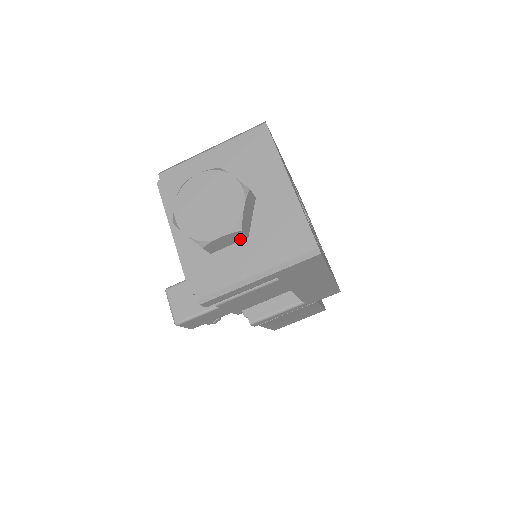
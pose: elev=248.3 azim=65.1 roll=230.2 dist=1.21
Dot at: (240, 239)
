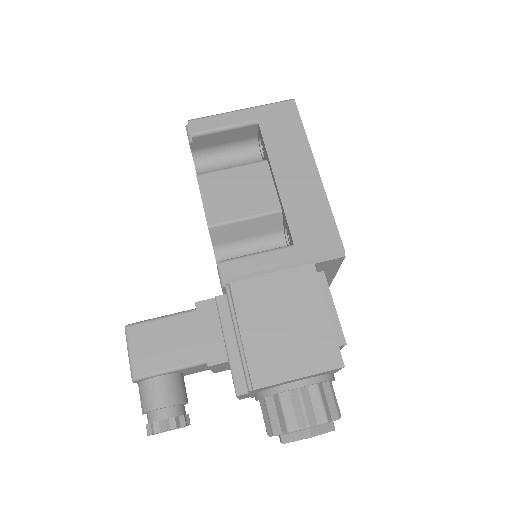
Dot at: occluded
